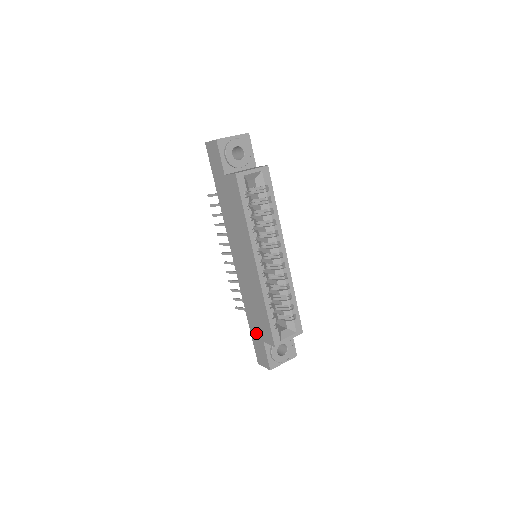
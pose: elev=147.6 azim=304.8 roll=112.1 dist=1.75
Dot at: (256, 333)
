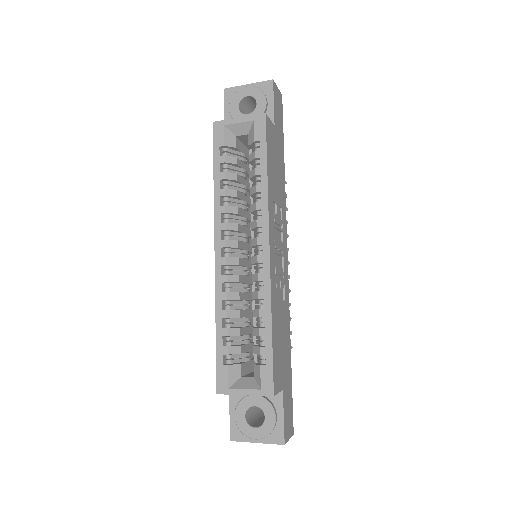
Dot at: occluded
